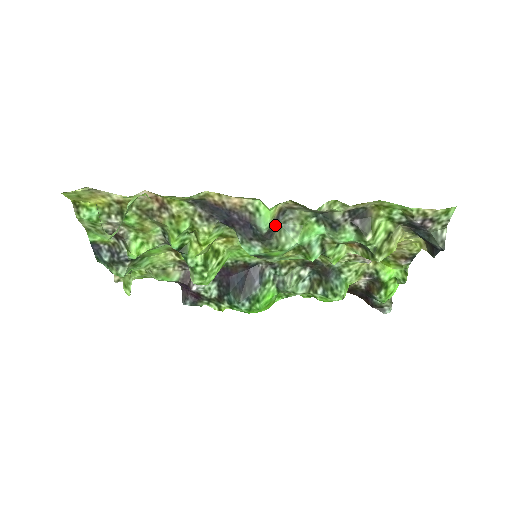
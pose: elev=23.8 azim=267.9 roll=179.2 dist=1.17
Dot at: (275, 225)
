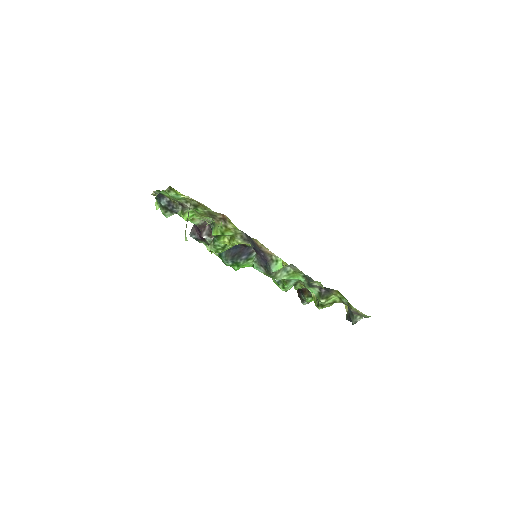
Dot at: occluded
